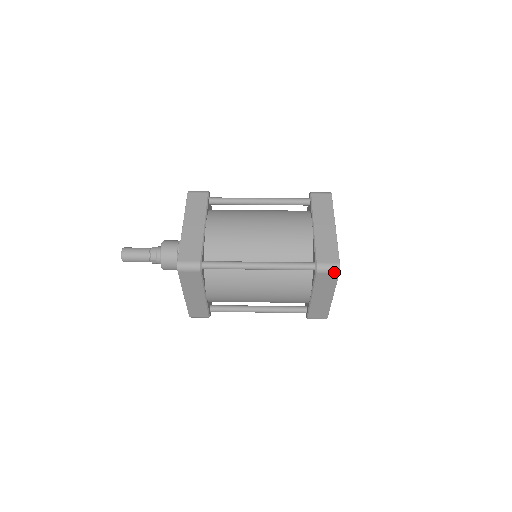
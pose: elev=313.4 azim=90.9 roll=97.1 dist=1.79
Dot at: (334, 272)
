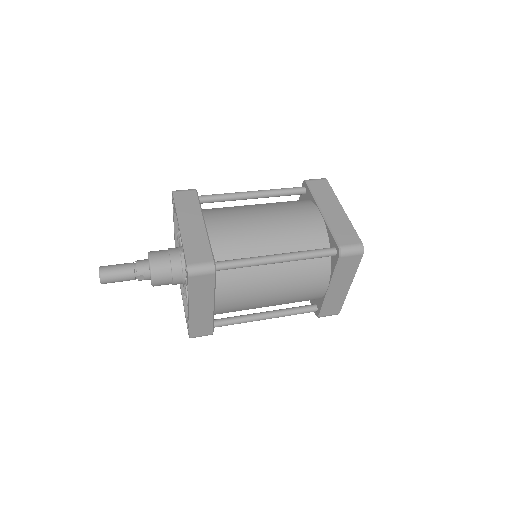
Dot at: (358, 254)
